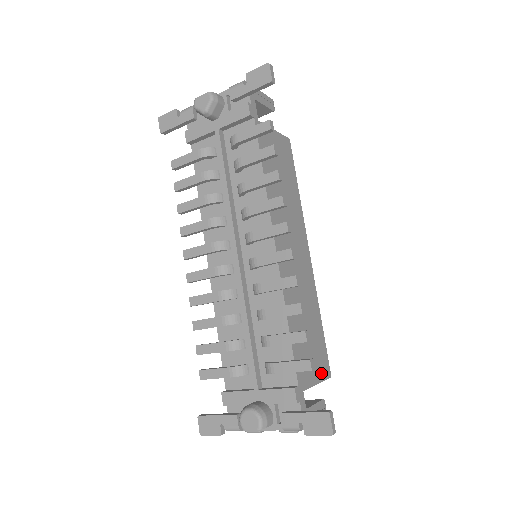
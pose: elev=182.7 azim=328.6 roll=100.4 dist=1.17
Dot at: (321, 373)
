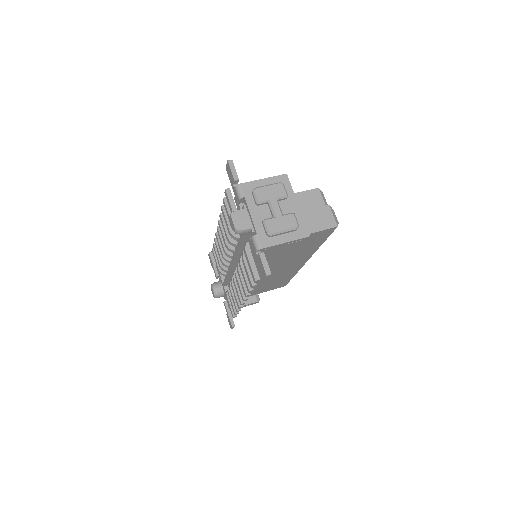
Dot at: (274, 288)
